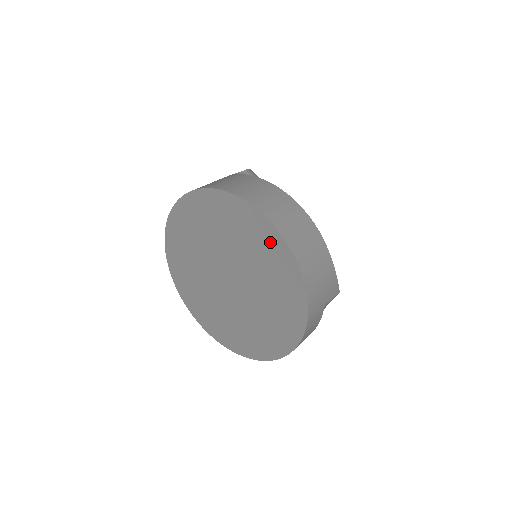
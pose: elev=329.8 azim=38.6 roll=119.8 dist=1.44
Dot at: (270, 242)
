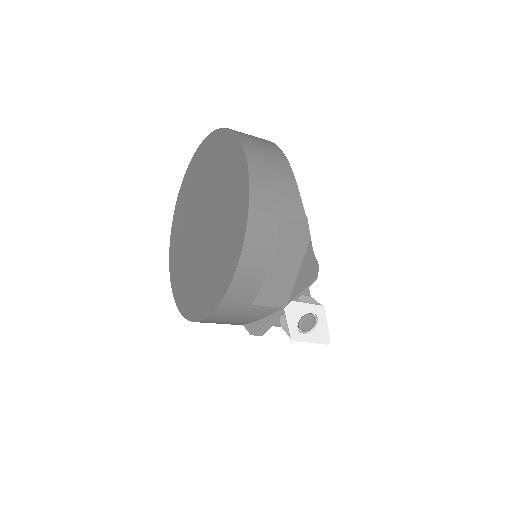
Dot at: (229, 150)
